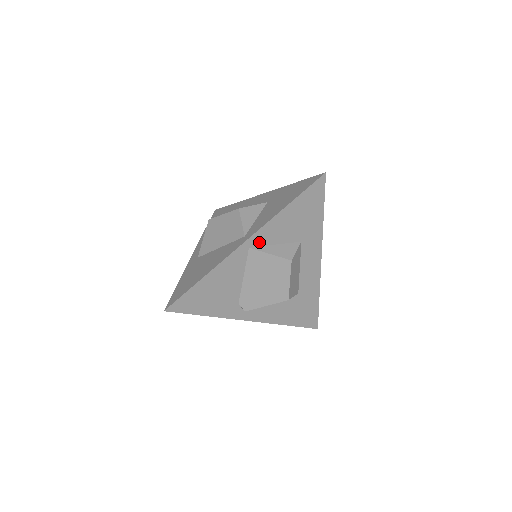
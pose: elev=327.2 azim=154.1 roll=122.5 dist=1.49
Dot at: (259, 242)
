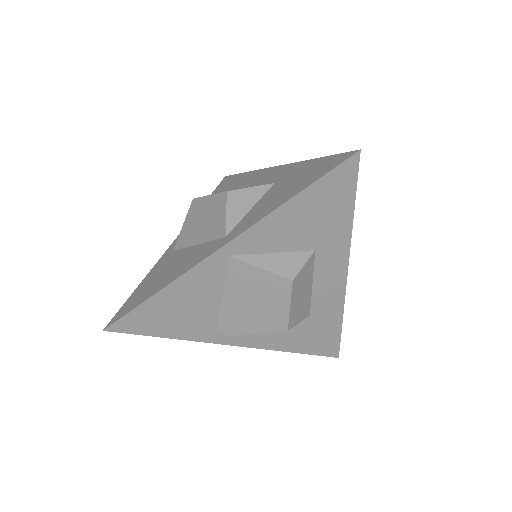
Dot at: (245, 248)
